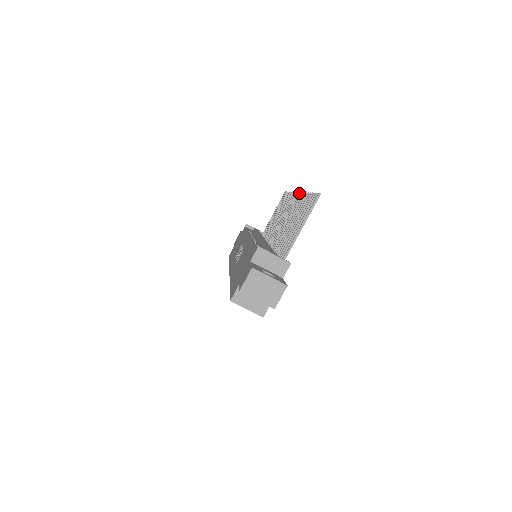
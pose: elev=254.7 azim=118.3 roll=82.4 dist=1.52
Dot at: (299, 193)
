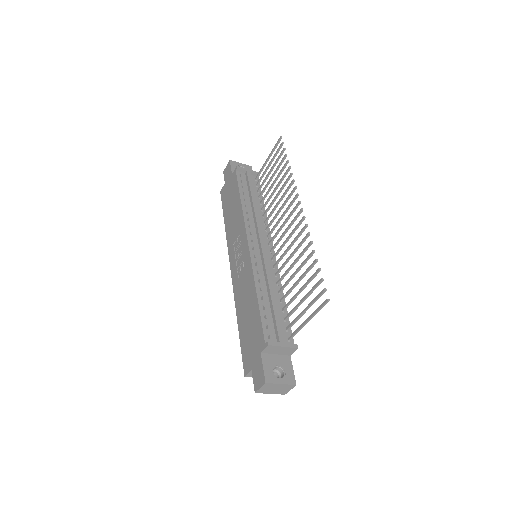
Dot at: (302, 210)
